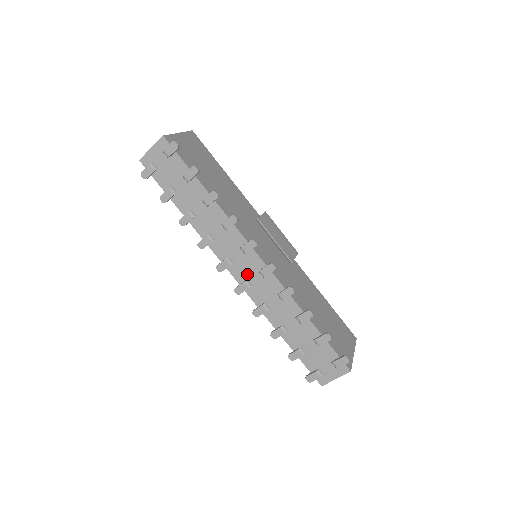
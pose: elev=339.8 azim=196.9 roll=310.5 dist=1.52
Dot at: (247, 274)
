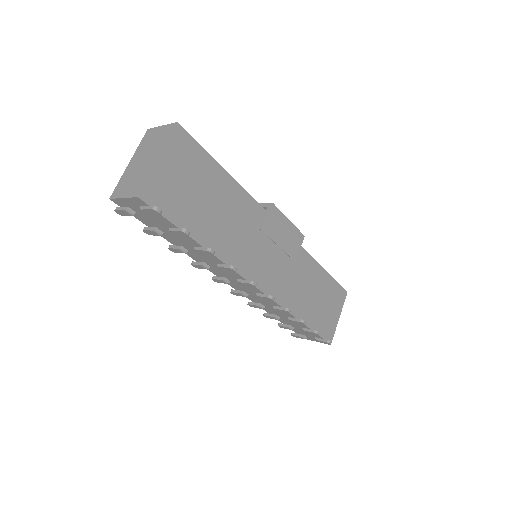
Dot at: (244, 289)
